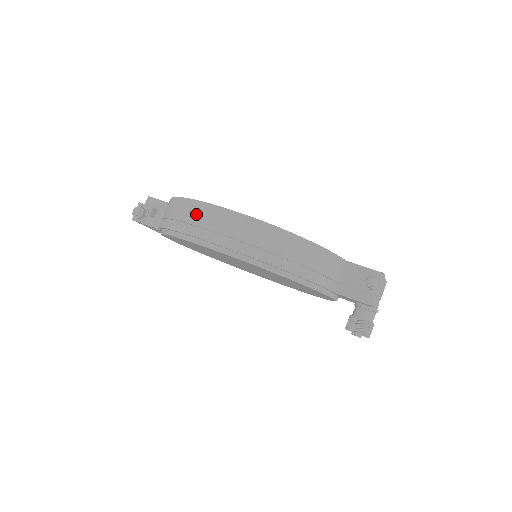
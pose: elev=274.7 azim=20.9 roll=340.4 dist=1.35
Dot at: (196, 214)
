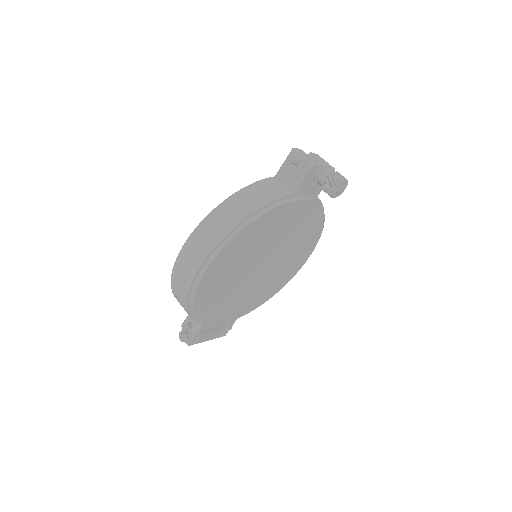
Dot at: (179, 274)
